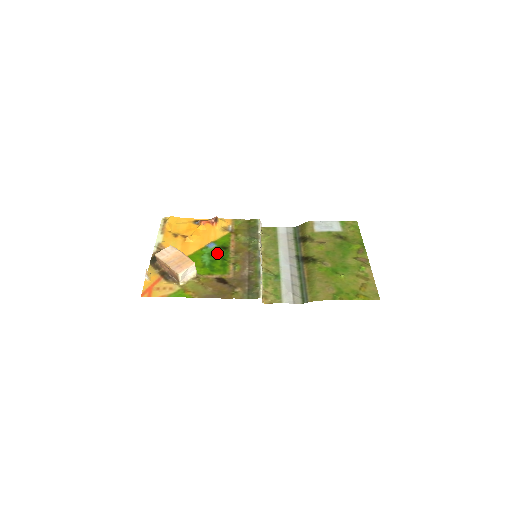
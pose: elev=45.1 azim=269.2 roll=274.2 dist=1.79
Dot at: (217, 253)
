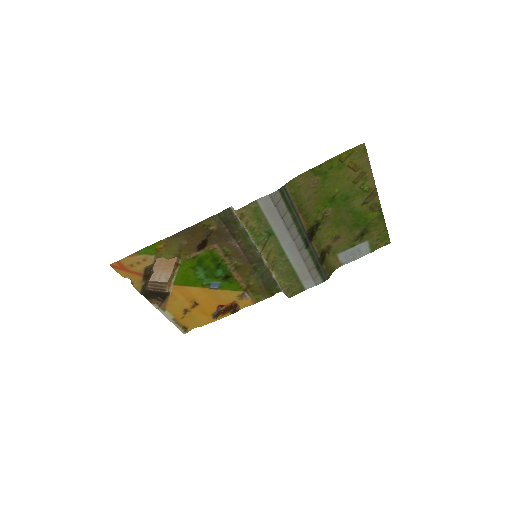
Dot at: (216, 274)
